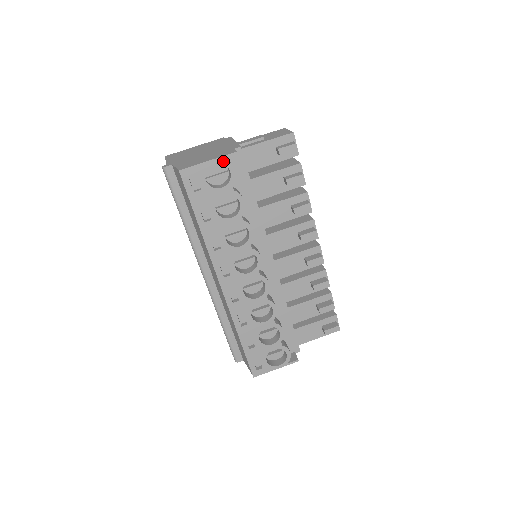
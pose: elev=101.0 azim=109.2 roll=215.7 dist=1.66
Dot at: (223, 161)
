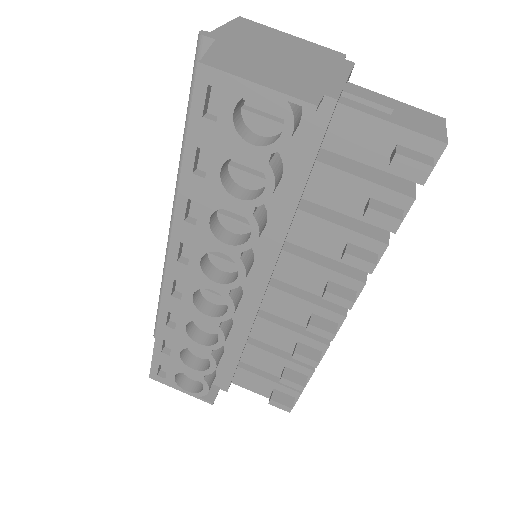
Dot at: (283, 104)
